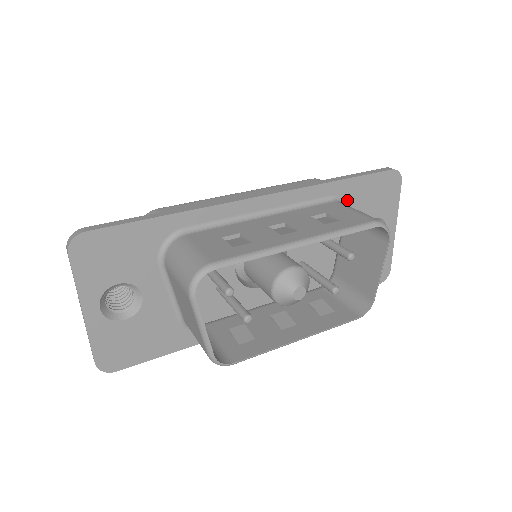
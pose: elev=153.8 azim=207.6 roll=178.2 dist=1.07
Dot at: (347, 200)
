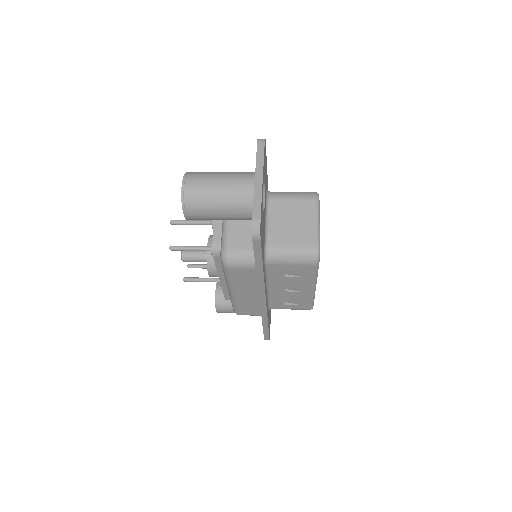
Dot at: occluded
